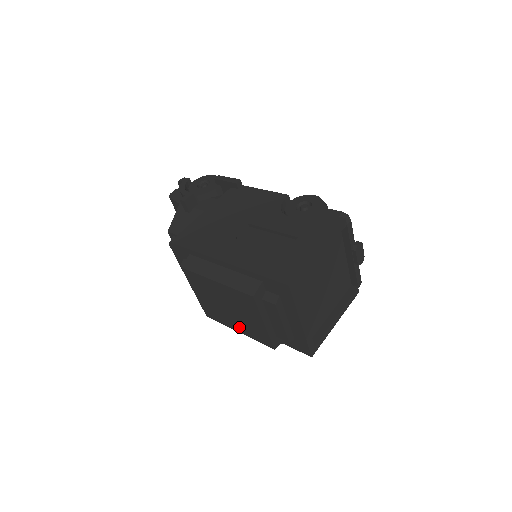
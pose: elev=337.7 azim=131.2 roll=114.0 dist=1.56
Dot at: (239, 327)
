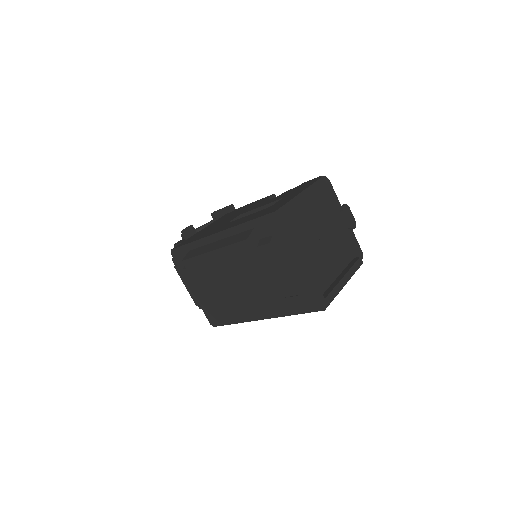
Dot at: (246, 308)
